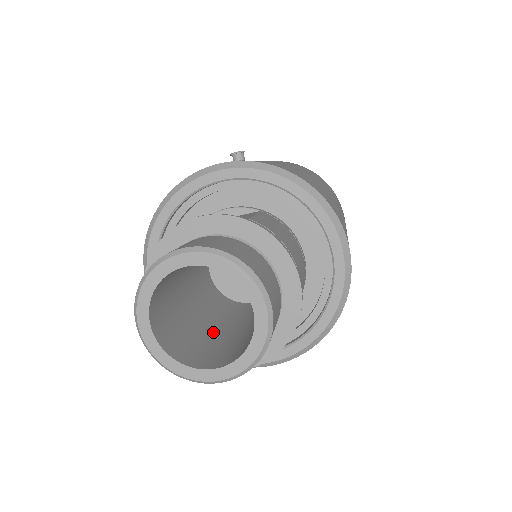
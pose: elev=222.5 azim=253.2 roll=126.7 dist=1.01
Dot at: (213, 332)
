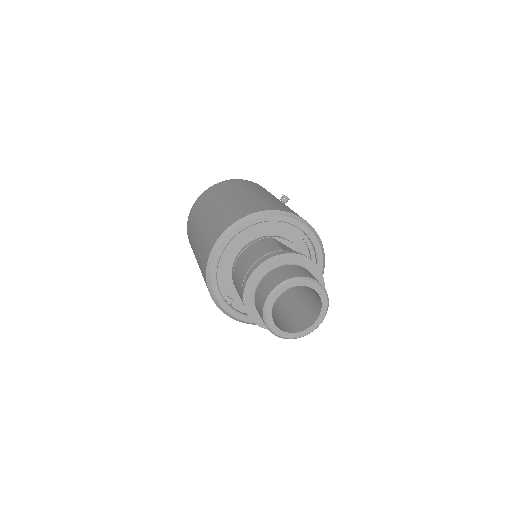
Dot at: occluded
